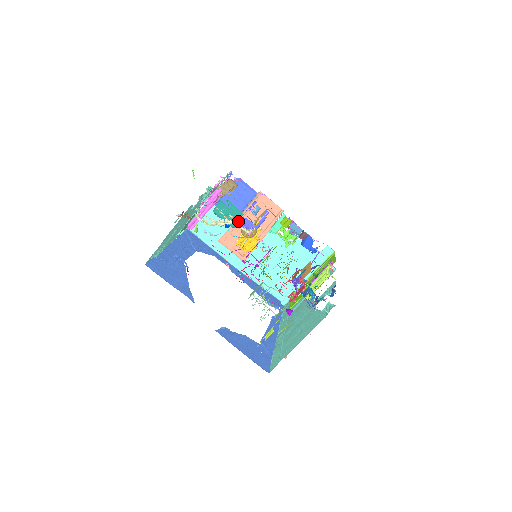
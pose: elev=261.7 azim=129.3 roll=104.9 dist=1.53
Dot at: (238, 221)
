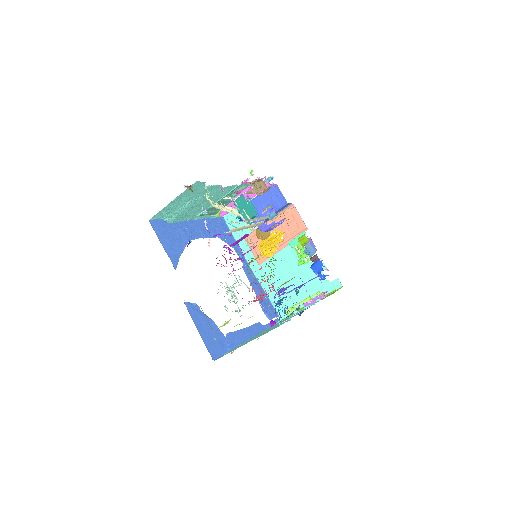
Dot at: (248, 217)
